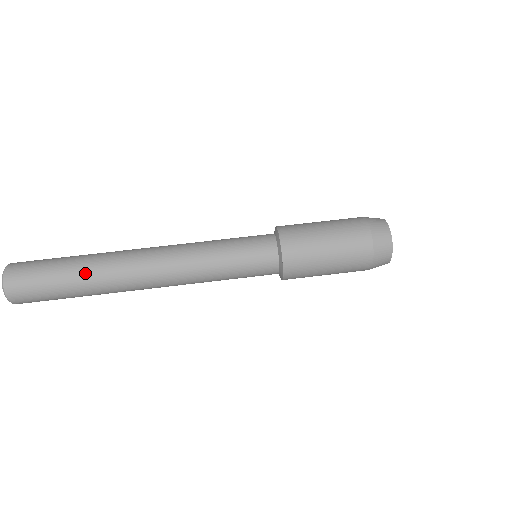
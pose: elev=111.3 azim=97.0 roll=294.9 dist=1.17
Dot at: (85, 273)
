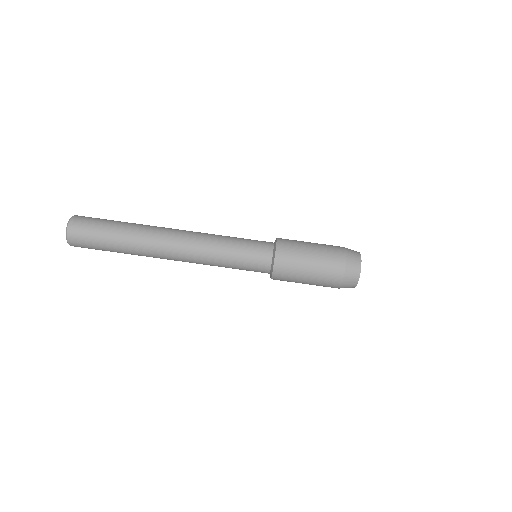
Dot at: (127, 252)
